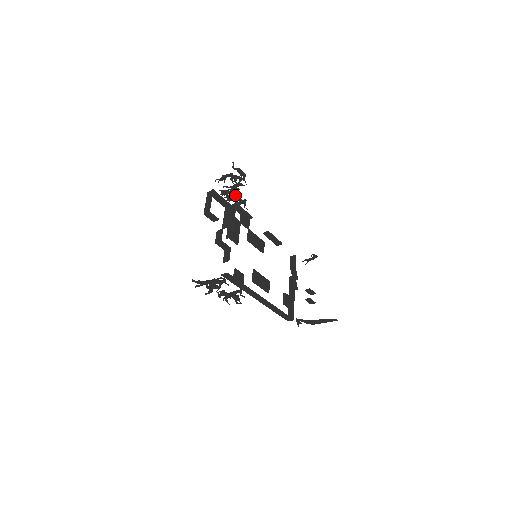
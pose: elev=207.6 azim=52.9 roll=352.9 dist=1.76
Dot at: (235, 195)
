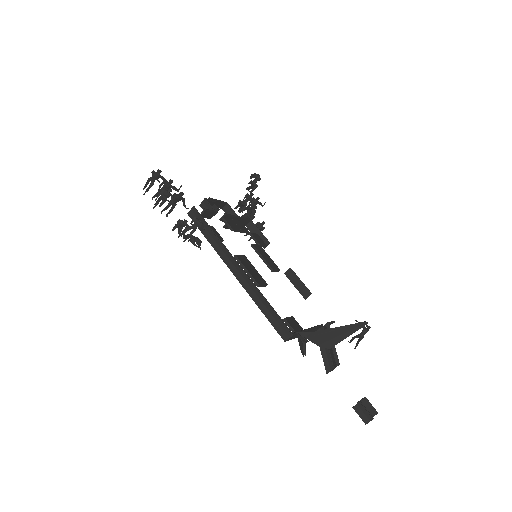
Dot at: (251, 212)
